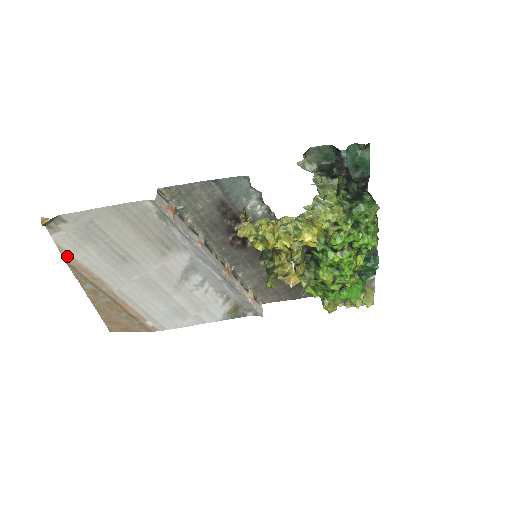
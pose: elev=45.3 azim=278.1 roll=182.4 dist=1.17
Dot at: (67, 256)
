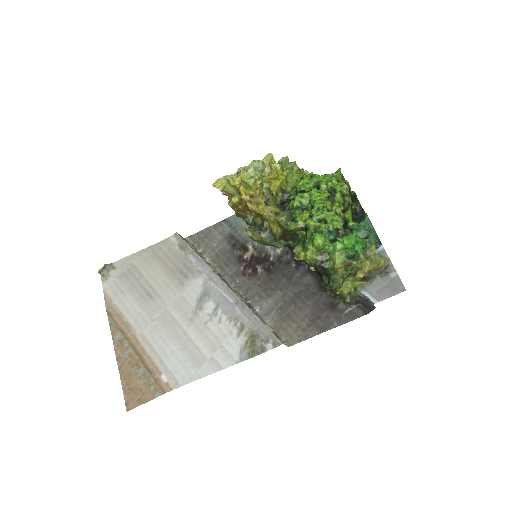
Dot at: (108, 302)
